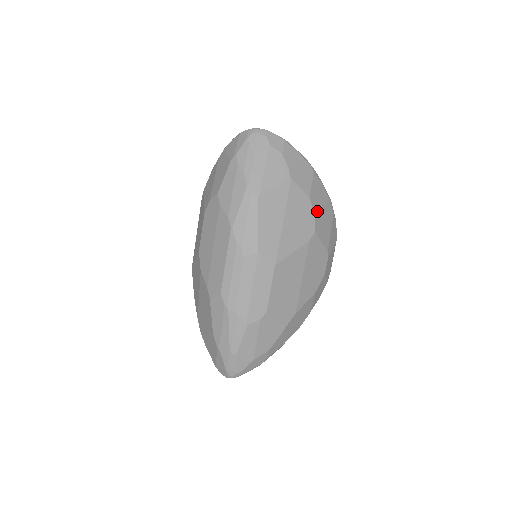
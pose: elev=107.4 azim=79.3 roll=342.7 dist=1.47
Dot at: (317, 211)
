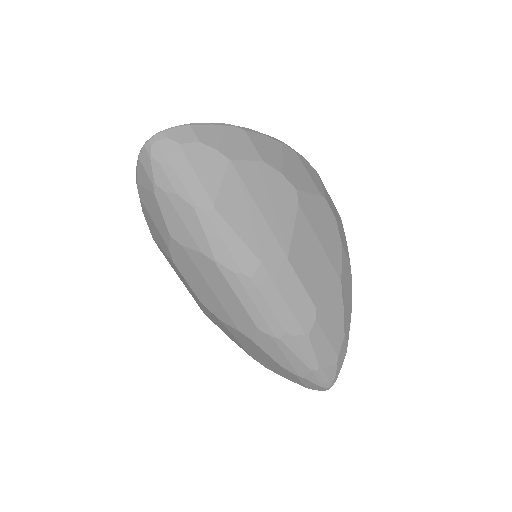
Dot at: (281, 167)
